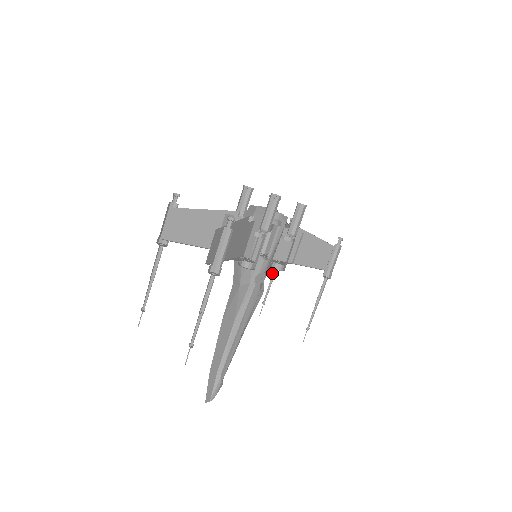
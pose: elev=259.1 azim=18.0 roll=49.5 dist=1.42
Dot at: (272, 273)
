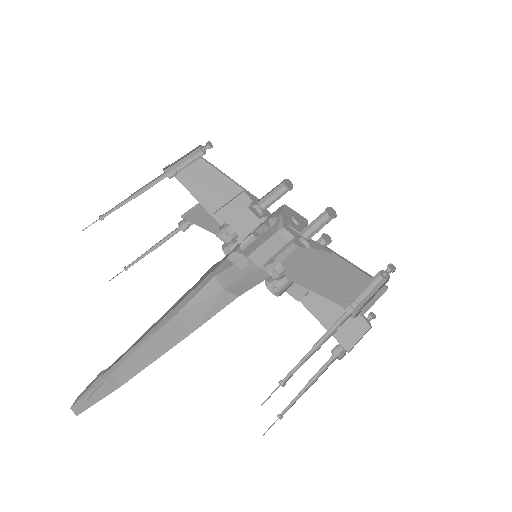
Dot at: (315, 378)
